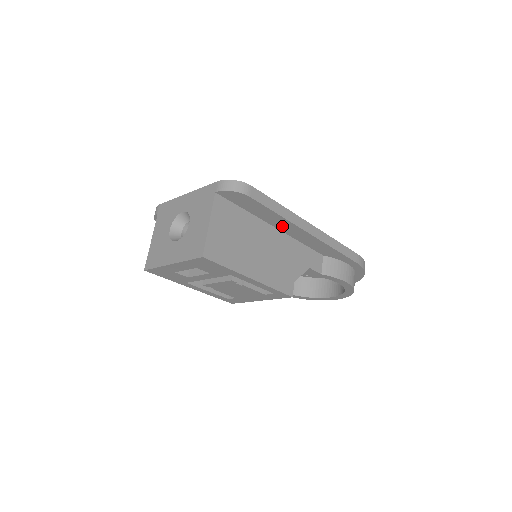
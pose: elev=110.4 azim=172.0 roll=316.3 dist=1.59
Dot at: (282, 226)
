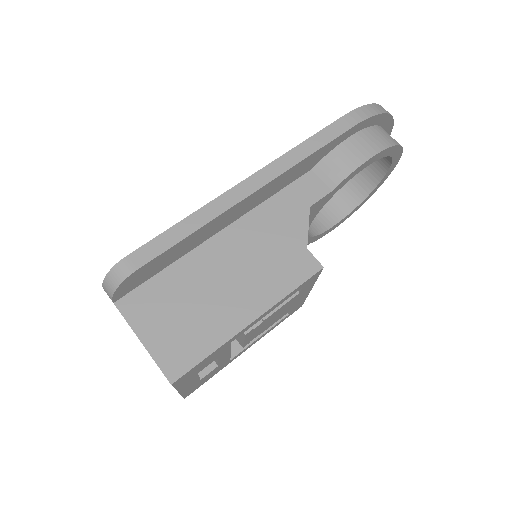
Dot at: (220, 225)
